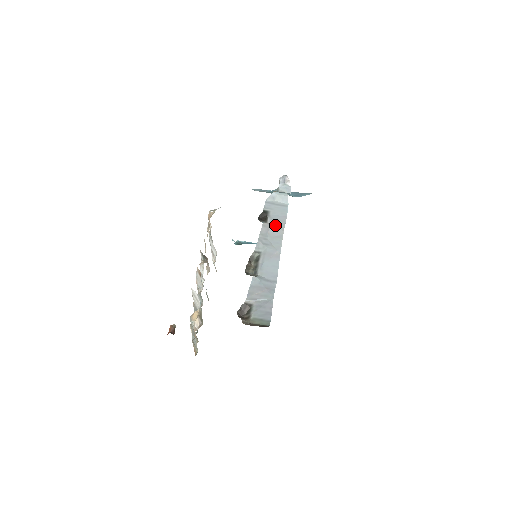
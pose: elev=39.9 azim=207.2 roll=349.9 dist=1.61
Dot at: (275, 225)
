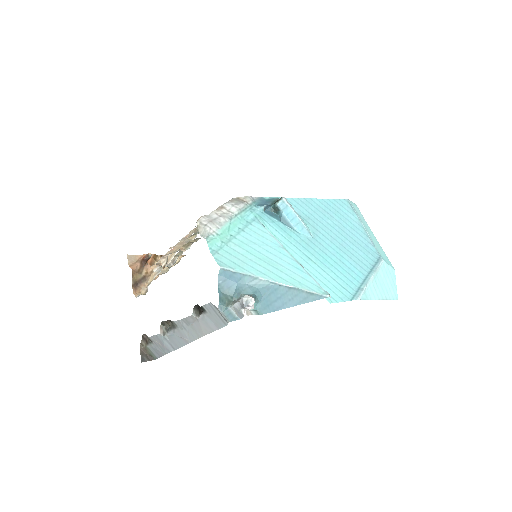
Dot at: (201, 325)
